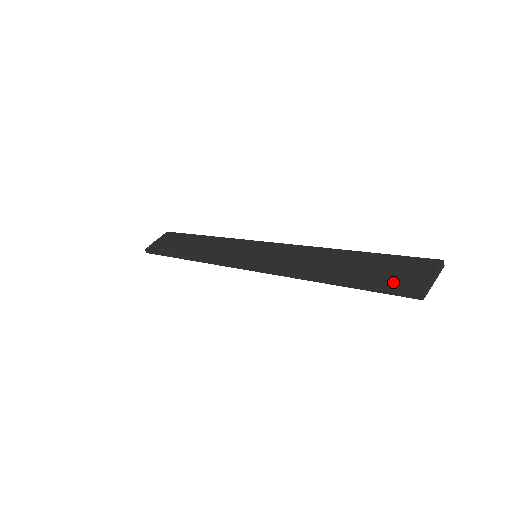
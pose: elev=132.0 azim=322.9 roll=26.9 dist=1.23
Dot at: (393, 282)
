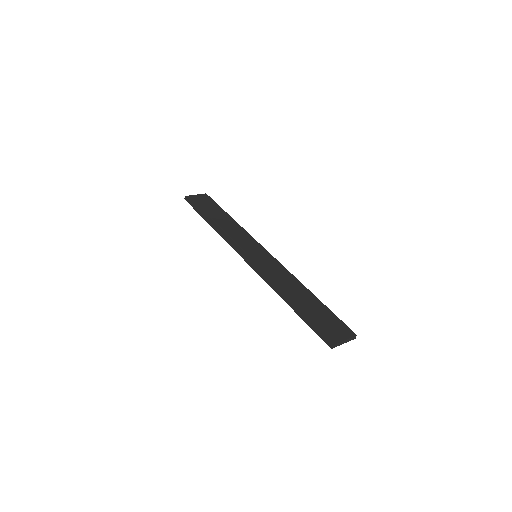
Dot at: (323, 329)
